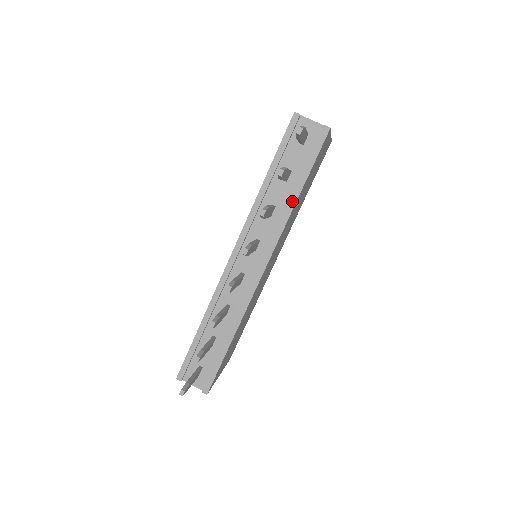
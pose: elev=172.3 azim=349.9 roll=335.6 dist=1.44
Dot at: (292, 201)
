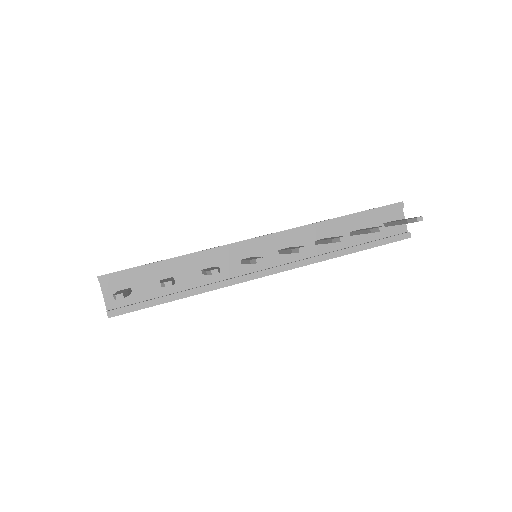
Dot at: (341, 252)
